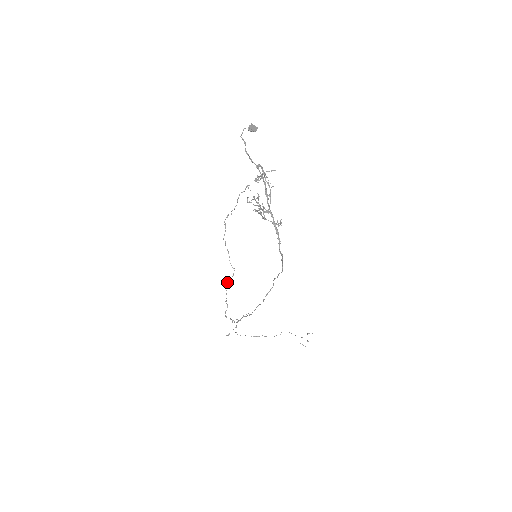
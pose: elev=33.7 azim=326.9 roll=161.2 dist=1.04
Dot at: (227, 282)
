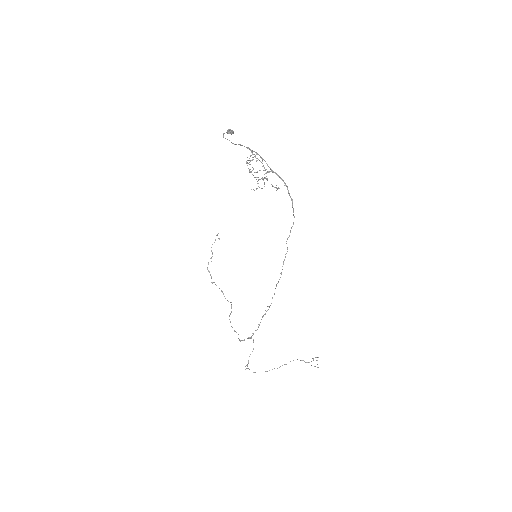
Dot at: occluded
